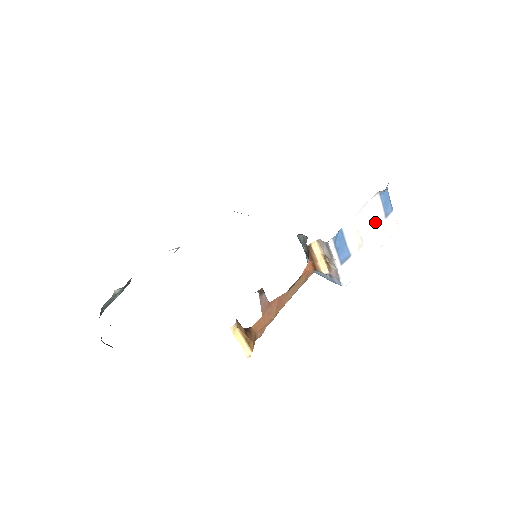
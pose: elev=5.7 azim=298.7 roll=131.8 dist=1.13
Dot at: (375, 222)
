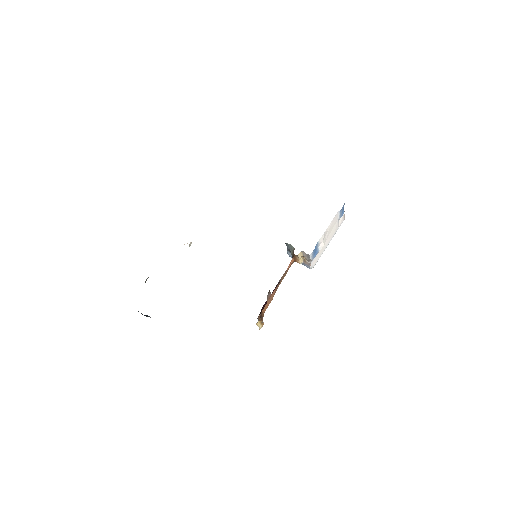
Dot at: (334, 225)
